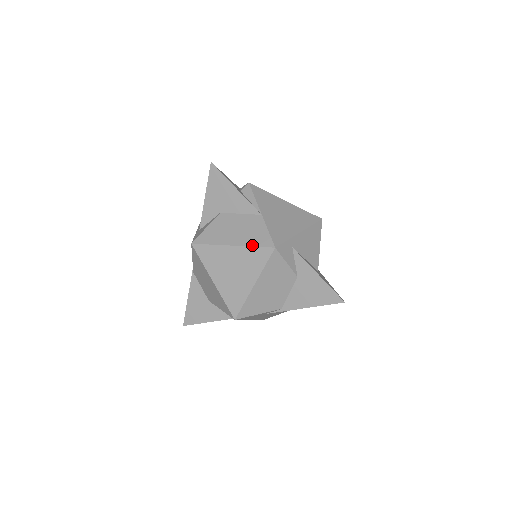
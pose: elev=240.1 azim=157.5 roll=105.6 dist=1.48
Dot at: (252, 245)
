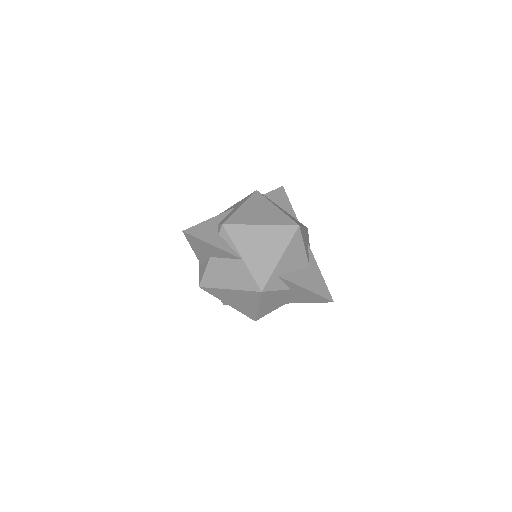
Dot at: (244, 289)
